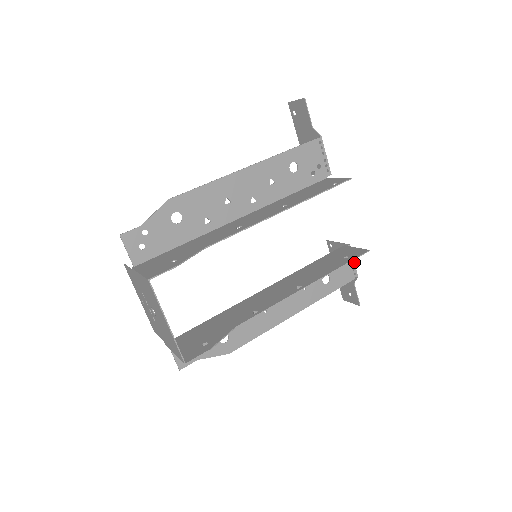
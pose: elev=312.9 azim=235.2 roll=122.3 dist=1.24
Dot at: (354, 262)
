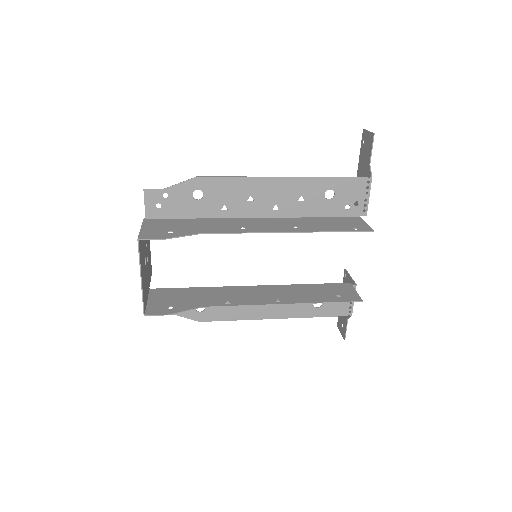
Dot at: occluded
